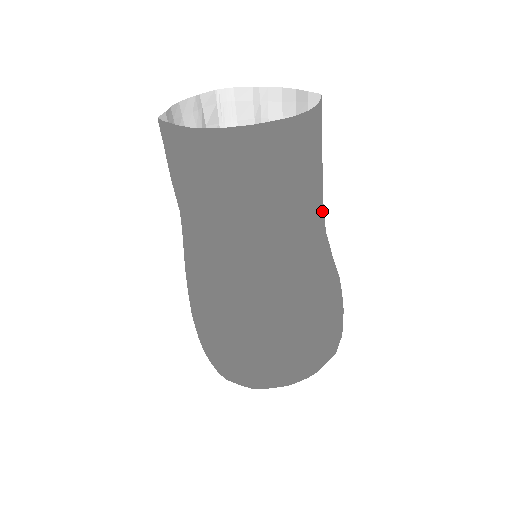
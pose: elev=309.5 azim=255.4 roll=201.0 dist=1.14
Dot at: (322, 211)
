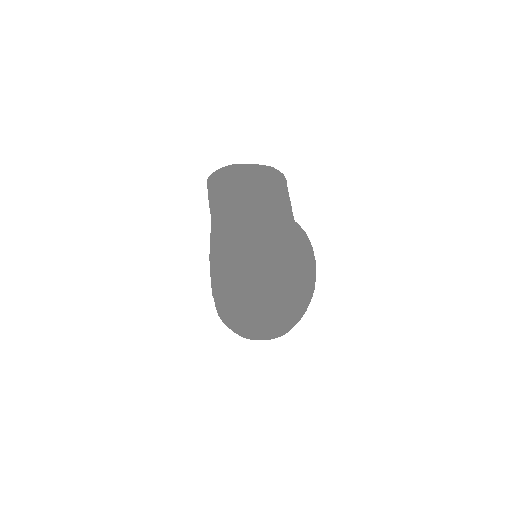
Dot at: occluded
